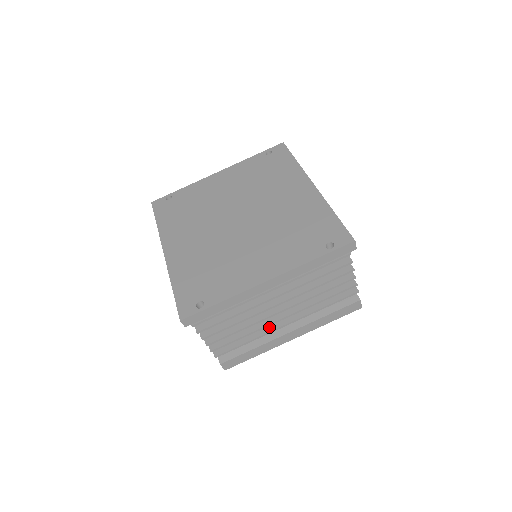
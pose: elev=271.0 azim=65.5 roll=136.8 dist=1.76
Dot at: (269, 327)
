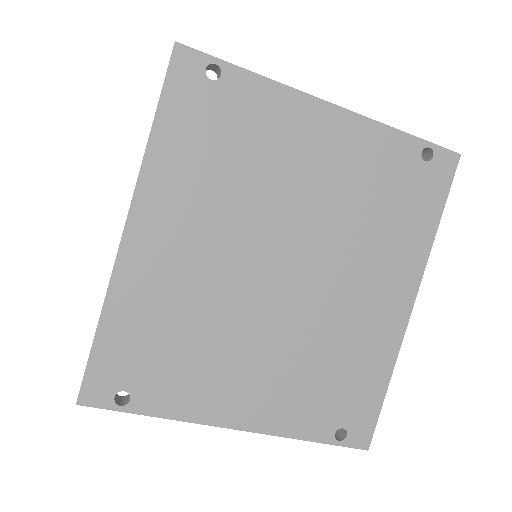
Dot at: occluded
